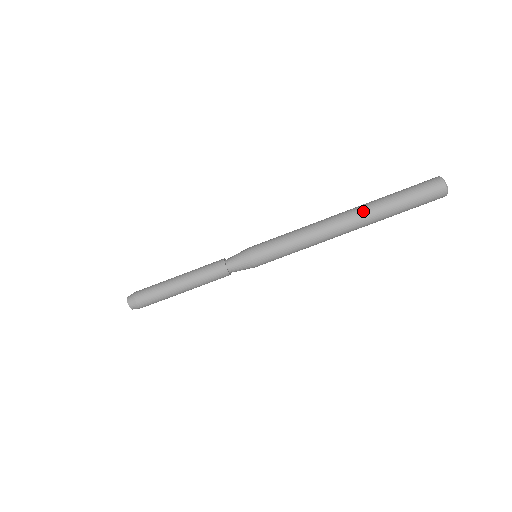
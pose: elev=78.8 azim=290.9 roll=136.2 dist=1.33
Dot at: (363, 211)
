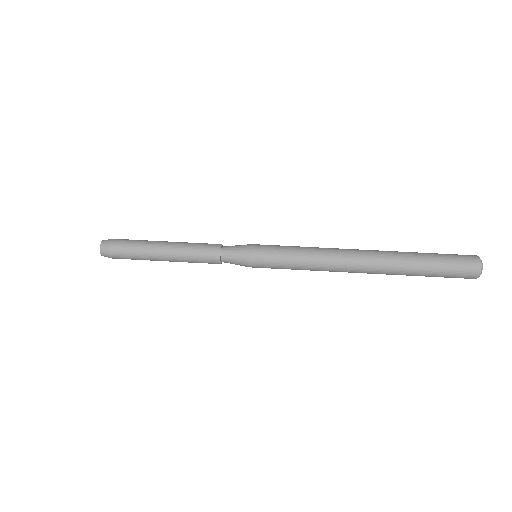
Dot at: (387, 262)
